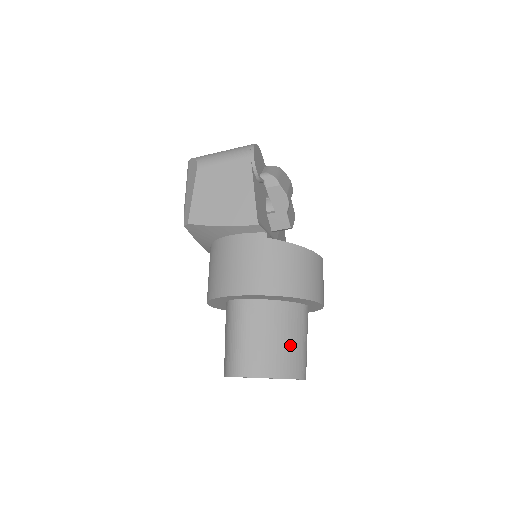
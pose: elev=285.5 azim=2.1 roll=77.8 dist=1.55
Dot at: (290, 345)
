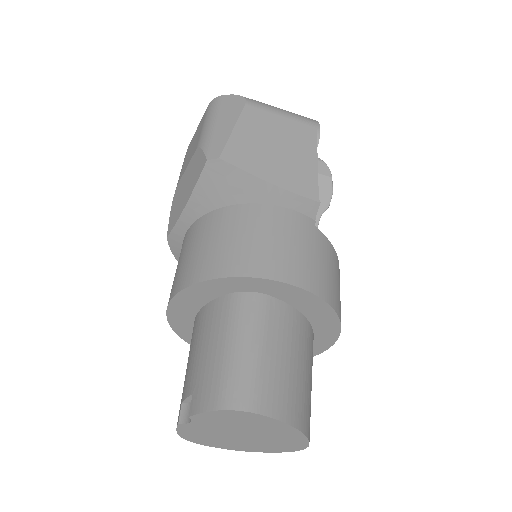
Dot at: (309, 385)
